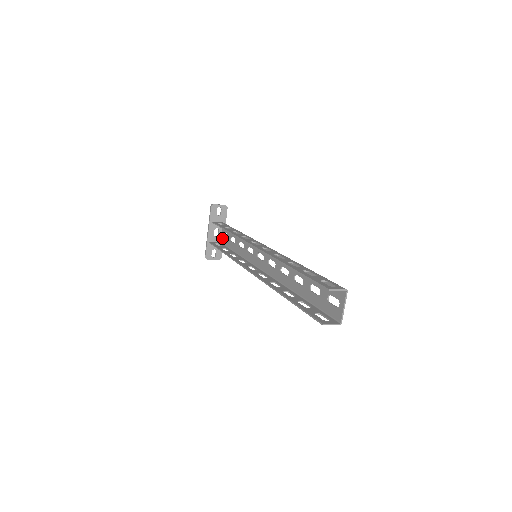
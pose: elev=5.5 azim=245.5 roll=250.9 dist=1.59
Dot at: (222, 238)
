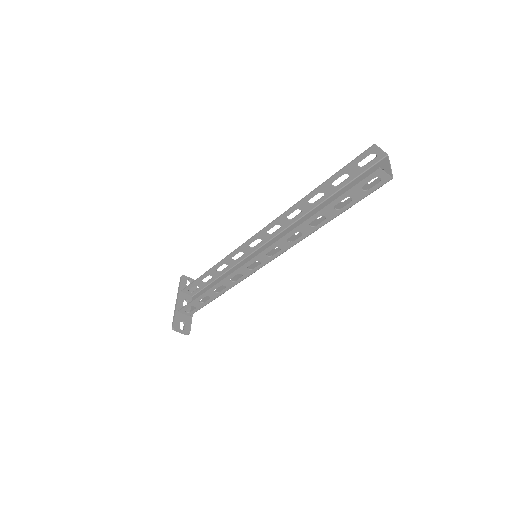
Dot at: (192, 308)
